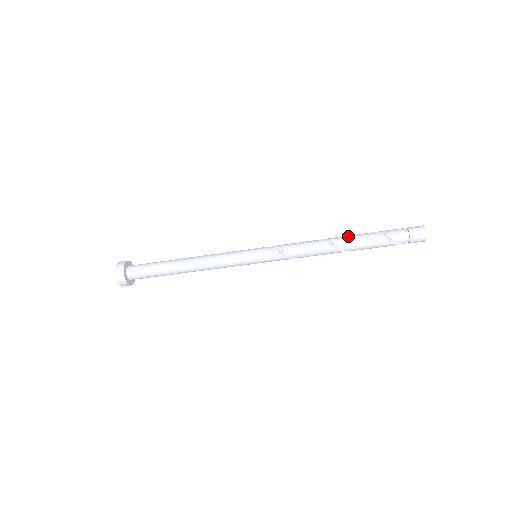
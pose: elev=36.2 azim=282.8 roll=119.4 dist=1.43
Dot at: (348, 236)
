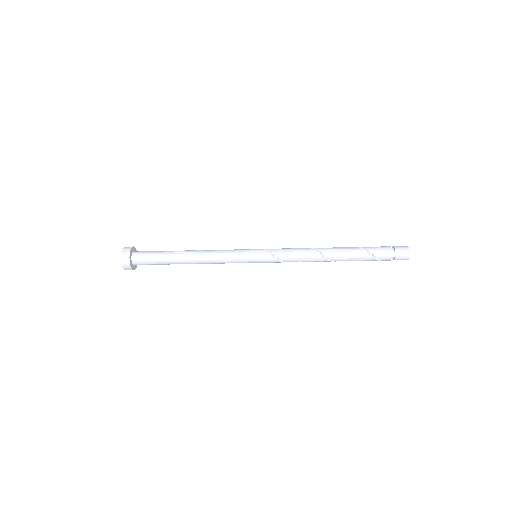
Dot at: (342, 252)
